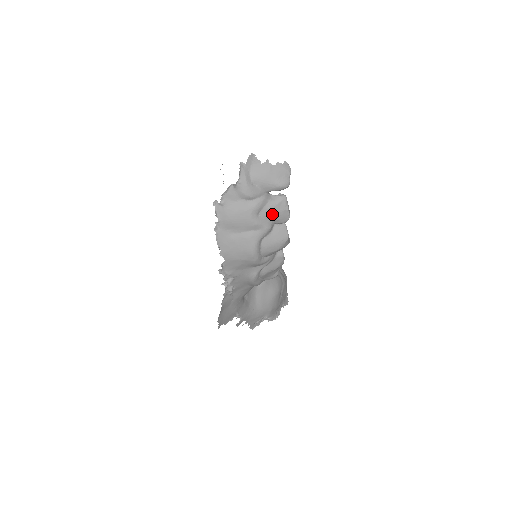
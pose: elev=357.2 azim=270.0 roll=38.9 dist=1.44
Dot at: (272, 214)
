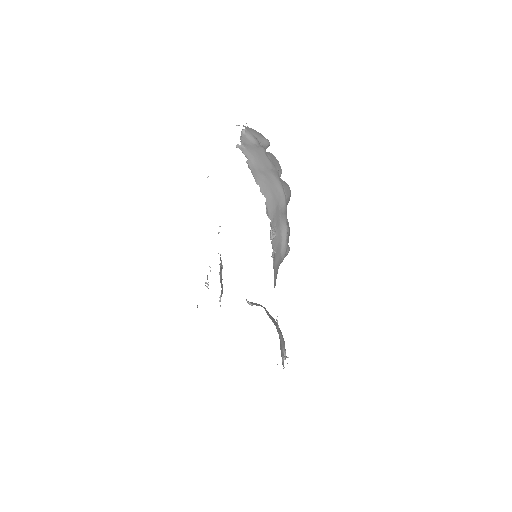
Dot at: (273, 161)
